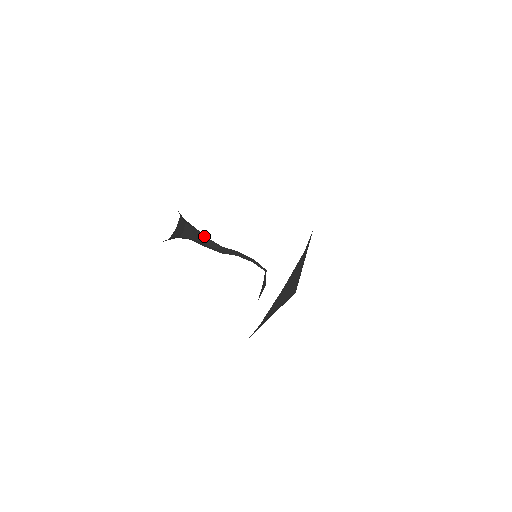
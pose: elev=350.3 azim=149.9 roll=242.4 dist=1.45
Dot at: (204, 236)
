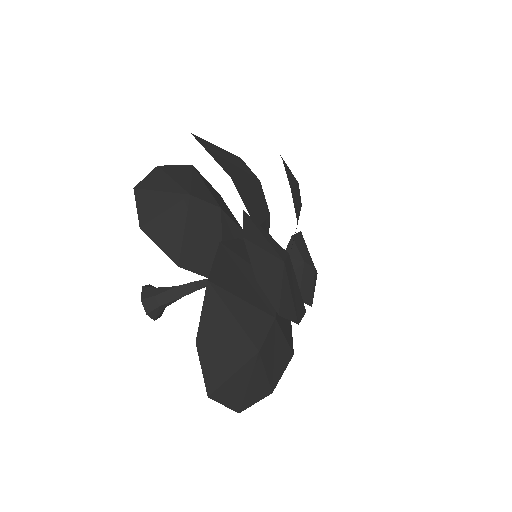
Dot at: (187, 285)
